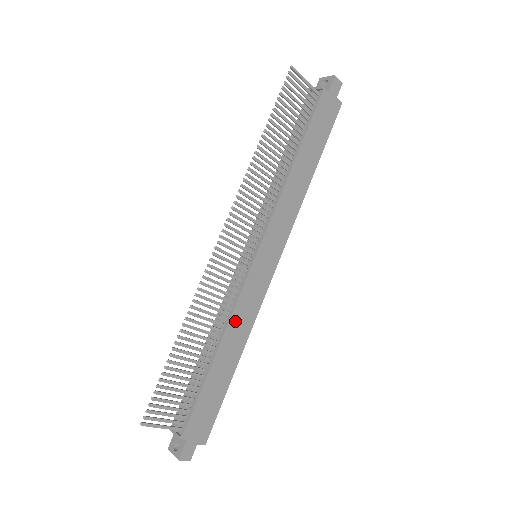
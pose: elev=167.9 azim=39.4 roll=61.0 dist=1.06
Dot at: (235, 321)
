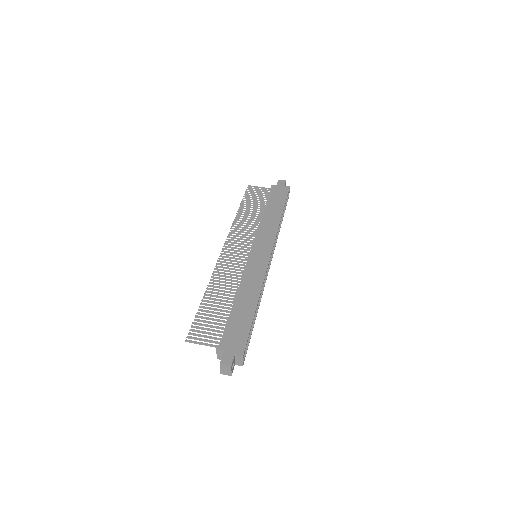
Dot at: (246, 283)
